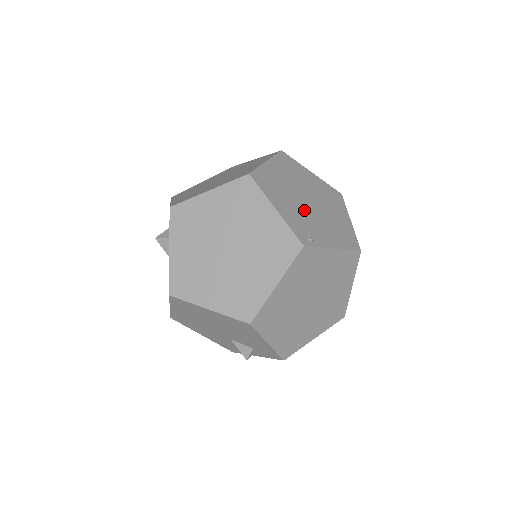
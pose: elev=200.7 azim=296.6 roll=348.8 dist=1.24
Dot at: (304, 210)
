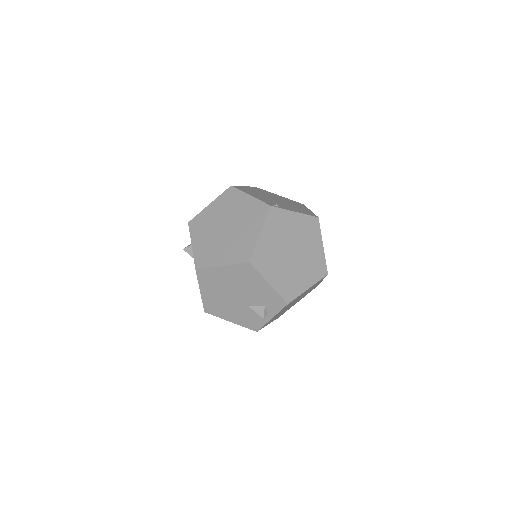
Dot at: (272, 200)
